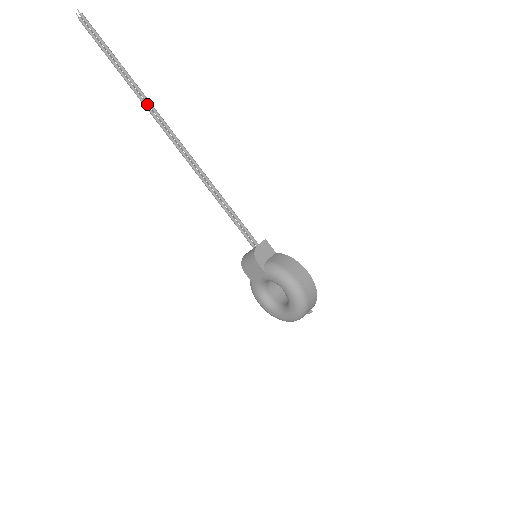
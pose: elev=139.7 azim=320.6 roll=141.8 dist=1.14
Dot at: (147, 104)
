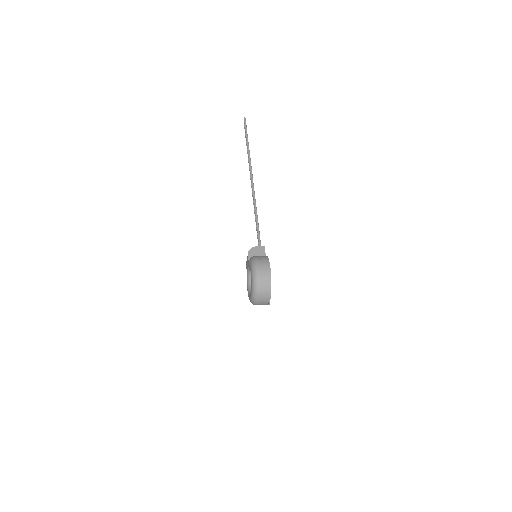
Dot at: occluded
